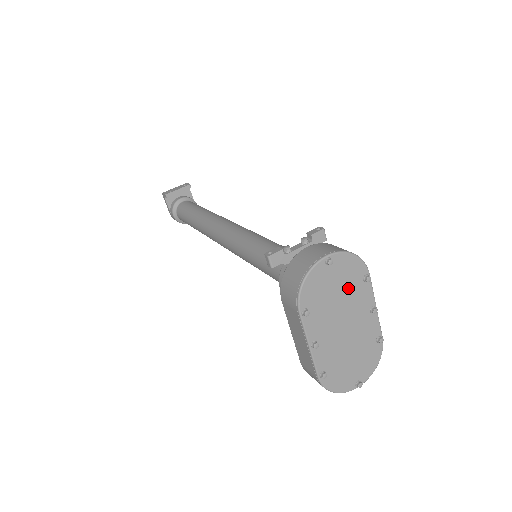
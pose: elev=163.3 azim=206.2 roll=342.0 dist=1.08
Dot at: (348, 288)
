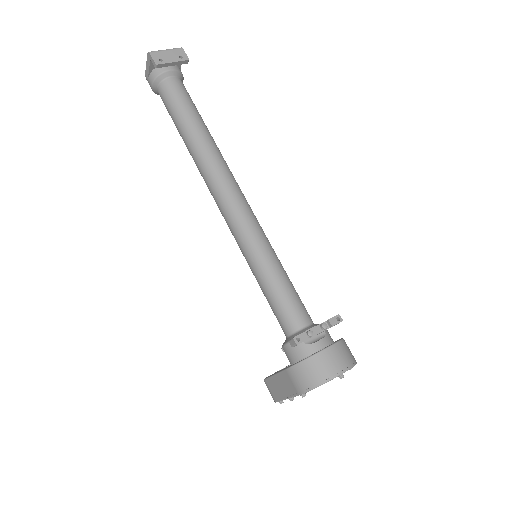
Dot at: occluded
